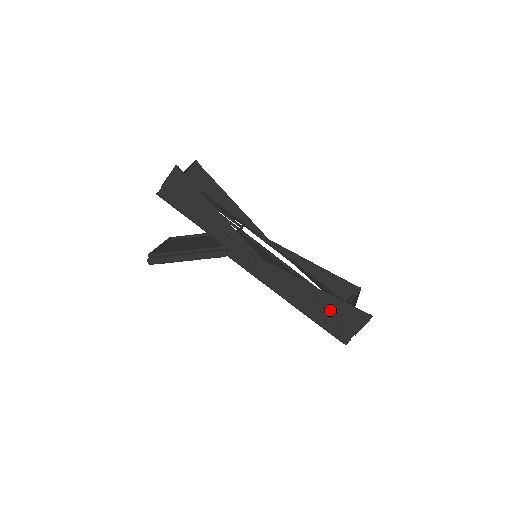
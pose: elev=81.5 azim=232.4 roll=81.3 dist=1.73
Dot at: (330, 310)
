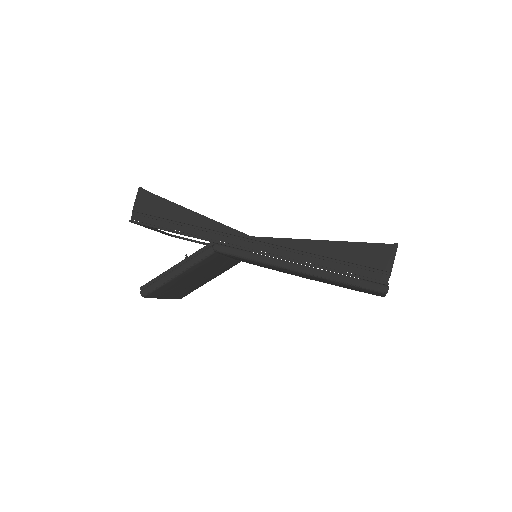
Dot at: (346, 258)
